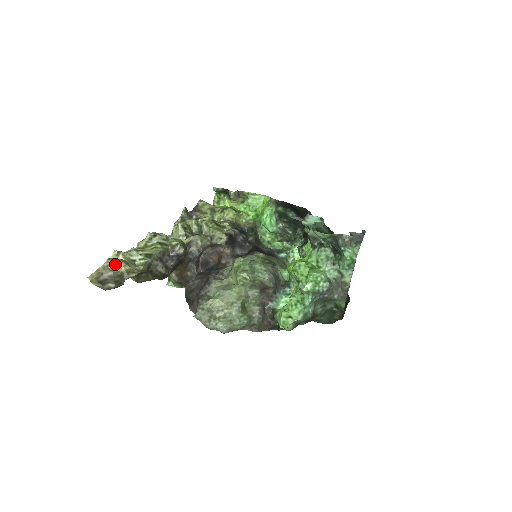
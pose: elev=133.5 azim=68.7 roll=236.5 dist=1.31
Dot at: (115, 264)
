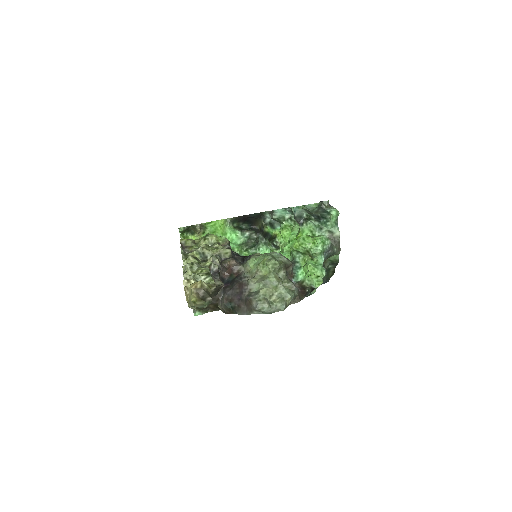
Dot at: (200, 284)
